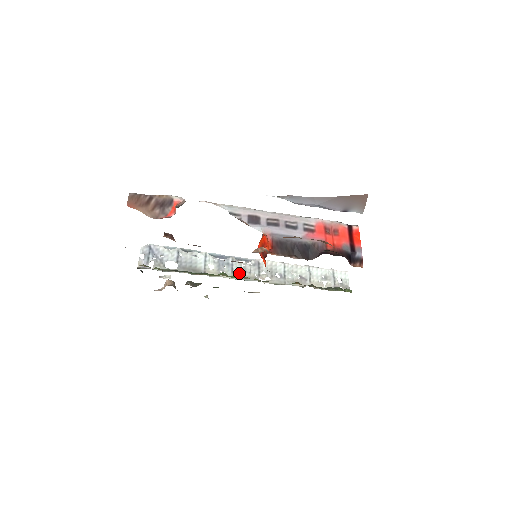
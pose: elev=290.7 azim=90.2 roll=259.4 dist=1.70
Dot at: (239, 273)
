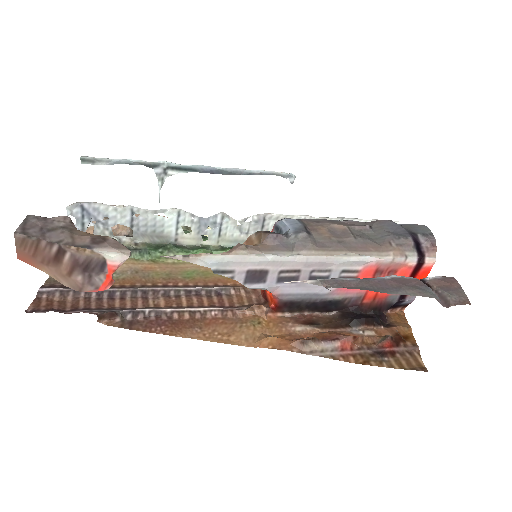
Dot at: (230, 235)
